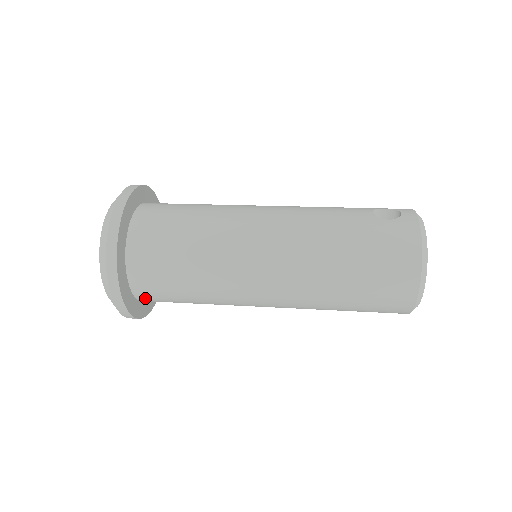
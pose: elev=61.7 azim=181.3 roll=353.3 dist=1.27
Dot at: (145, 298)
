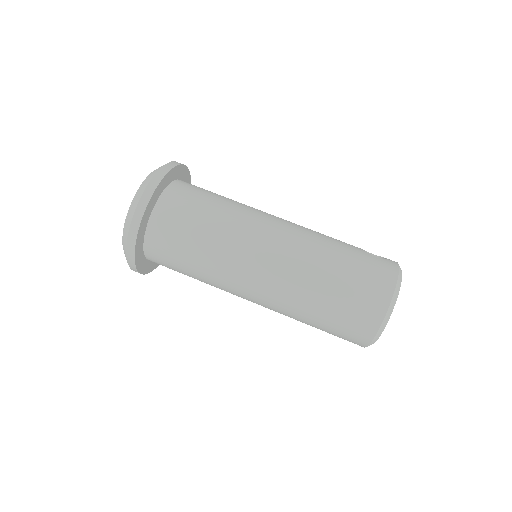
Dot at: (151, 250)
